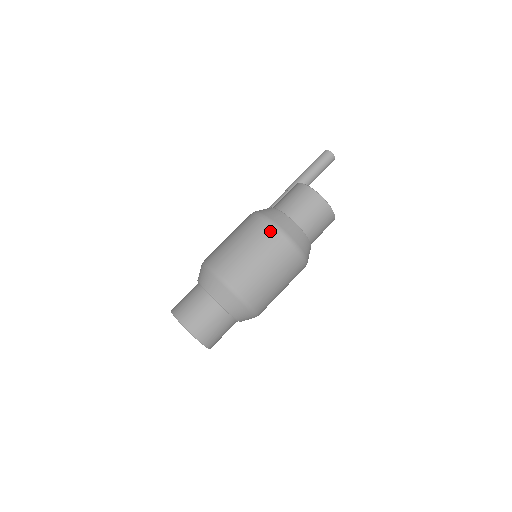
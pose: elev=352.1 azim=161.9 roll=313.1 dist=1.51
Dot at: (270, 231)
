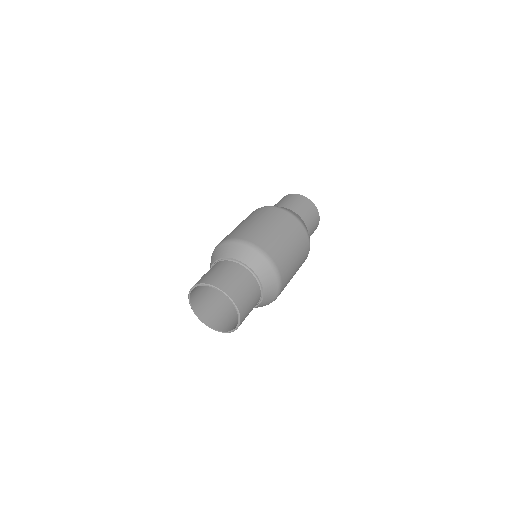
Dot at: (281, 212)
